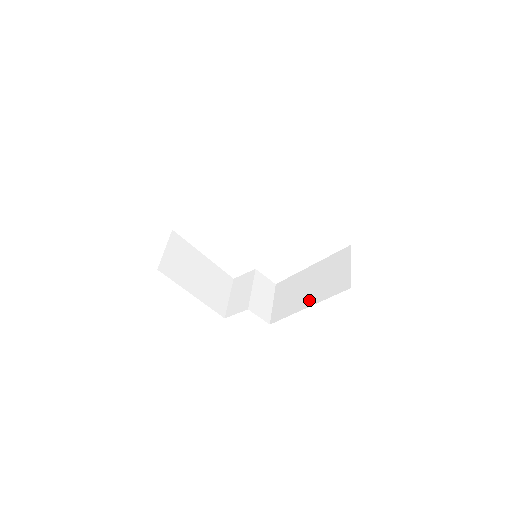
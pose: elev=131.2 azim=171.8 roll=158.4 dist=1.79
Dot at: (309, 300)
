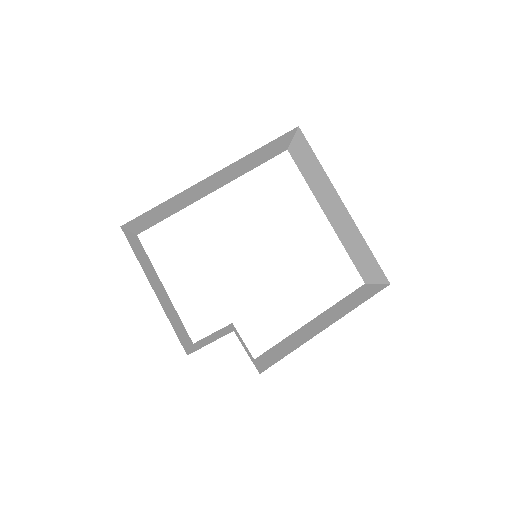
Dot at: (326, 325)
